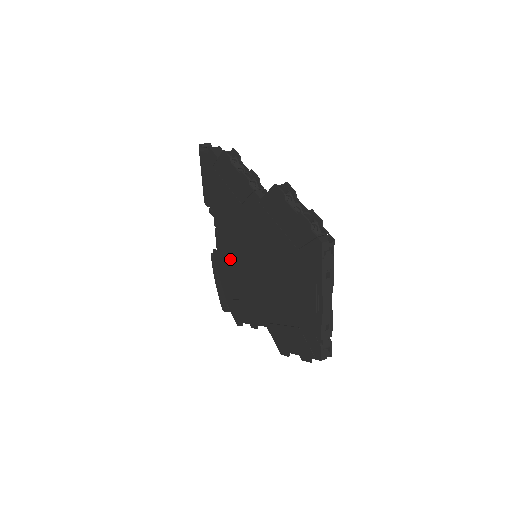
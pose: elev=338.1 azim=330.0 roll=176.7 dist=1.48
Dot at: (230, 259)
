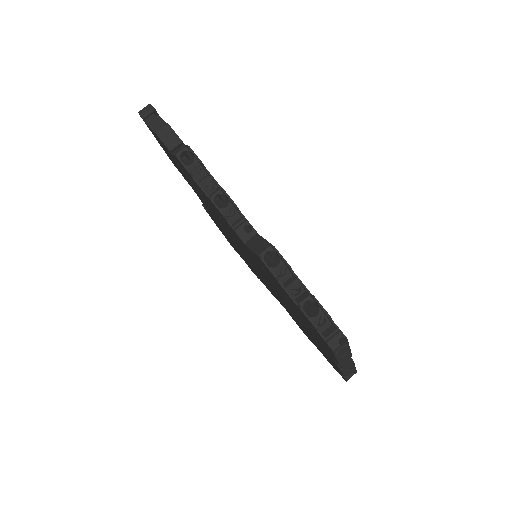
Dot at: occluded
